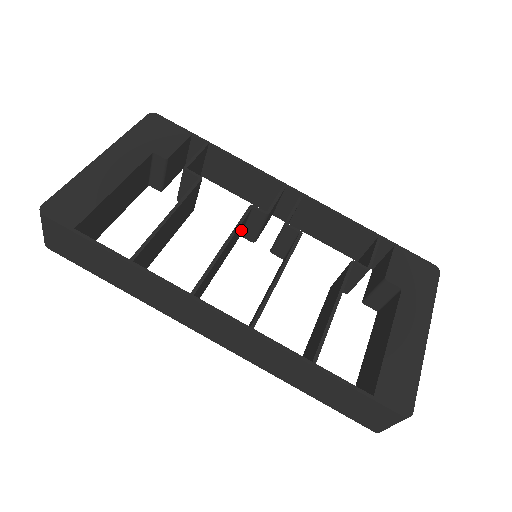
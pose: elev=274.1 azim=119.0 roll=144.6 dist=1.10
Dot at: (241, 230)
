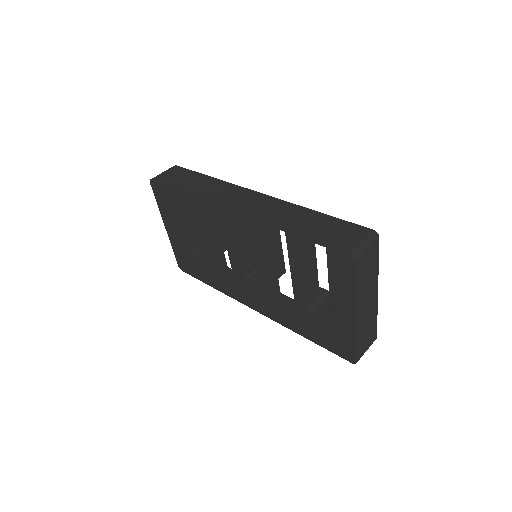
Dot at: (243, 265)
